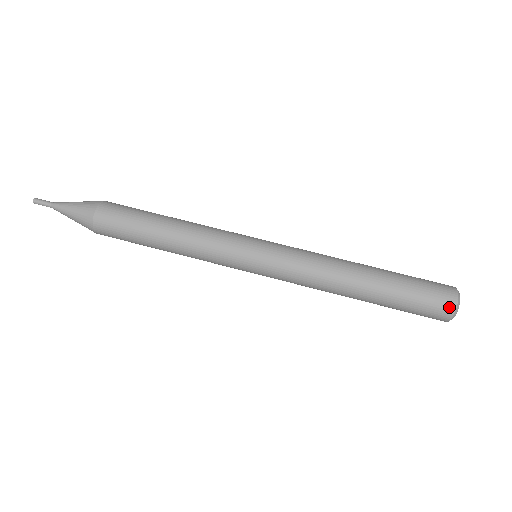
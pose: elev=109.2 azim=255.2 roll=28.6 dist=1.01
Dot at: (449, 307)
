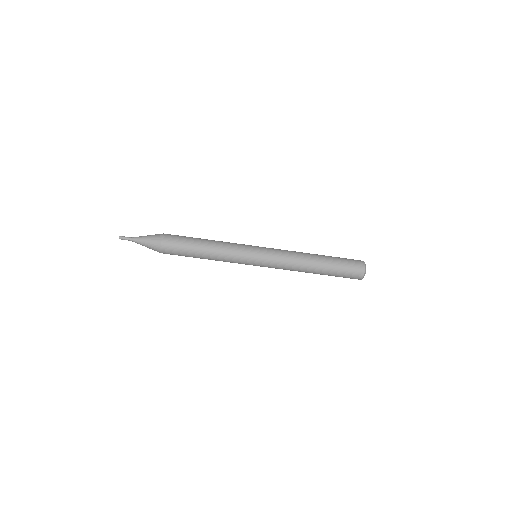
Dot at: occluded
